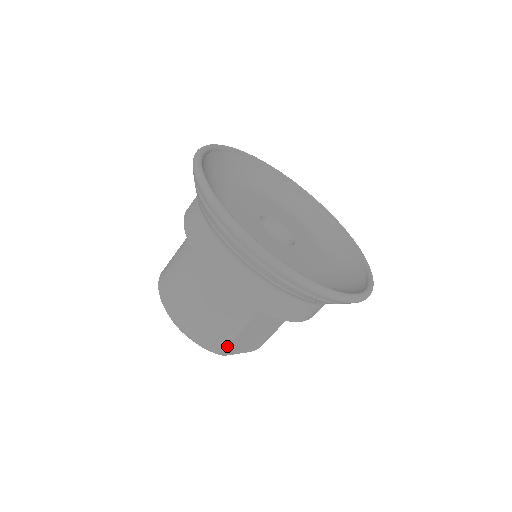
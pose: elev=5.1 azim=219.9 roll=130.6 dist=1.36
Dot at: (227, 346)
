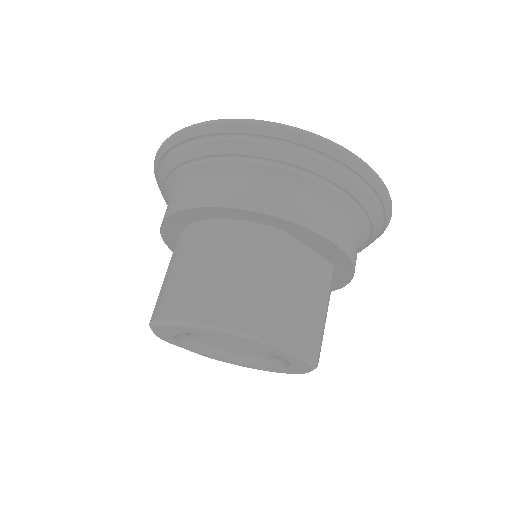
Dot at: (267, 318)
